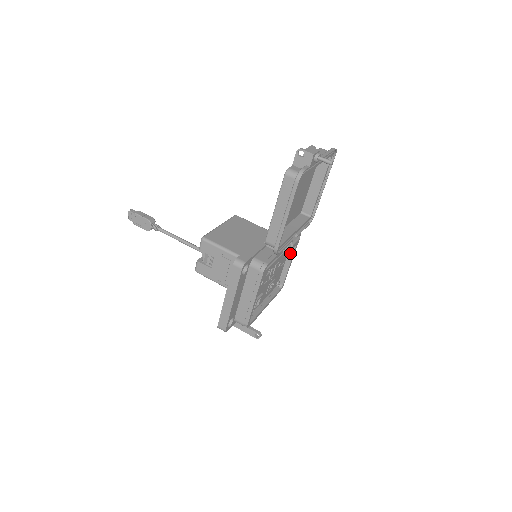
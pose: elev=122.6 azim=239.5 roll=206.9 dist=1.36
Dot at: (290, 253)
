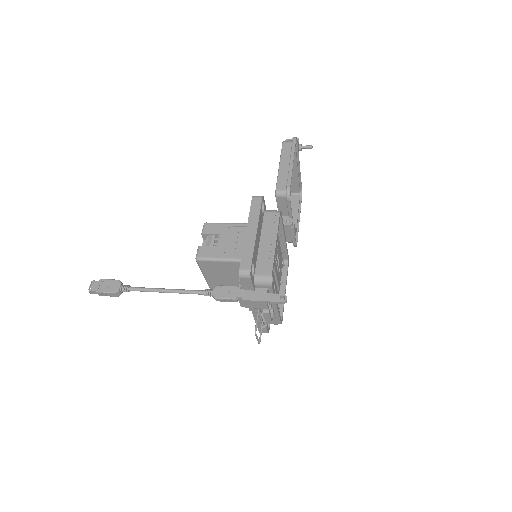
Dot at: (283, 281)
